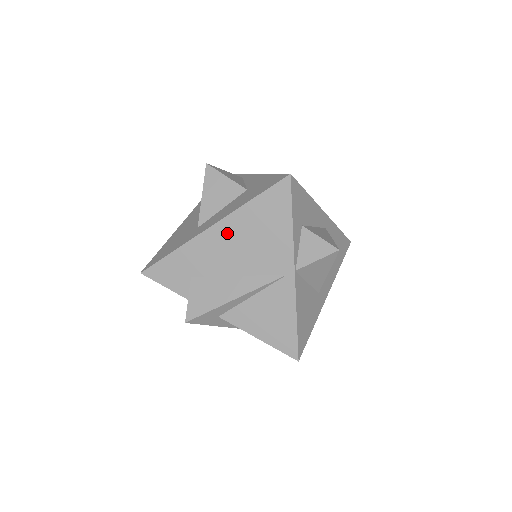
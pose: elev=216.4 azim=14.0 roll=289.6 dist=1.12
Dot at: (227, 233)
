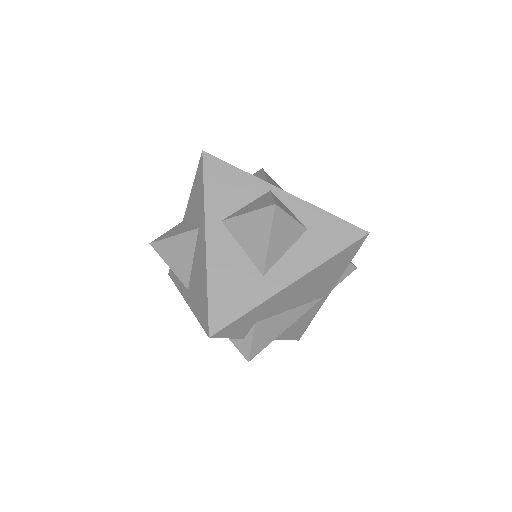
Dot at: (302, 284)
